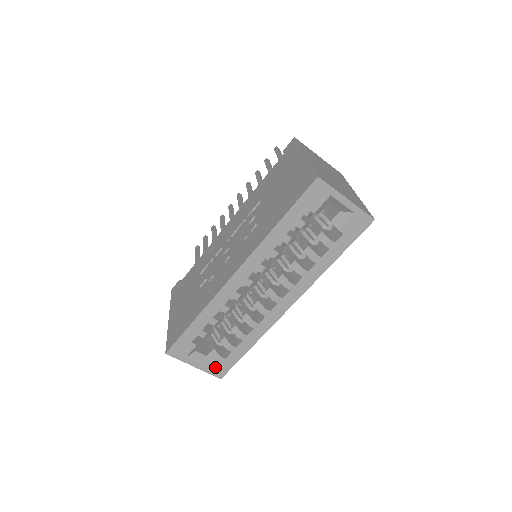
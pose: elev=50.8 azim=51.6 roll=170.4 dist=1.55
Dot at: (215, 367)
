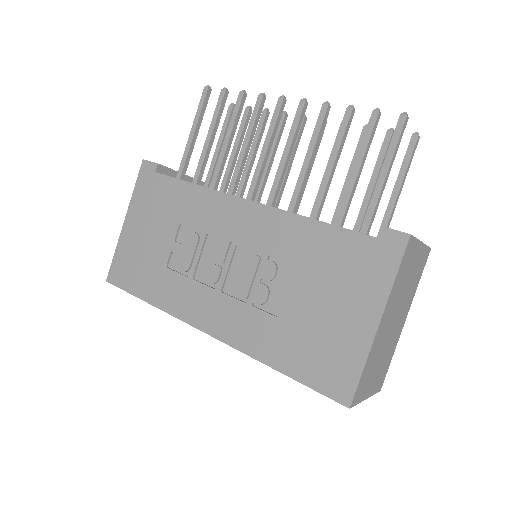
Dot at: occluded
